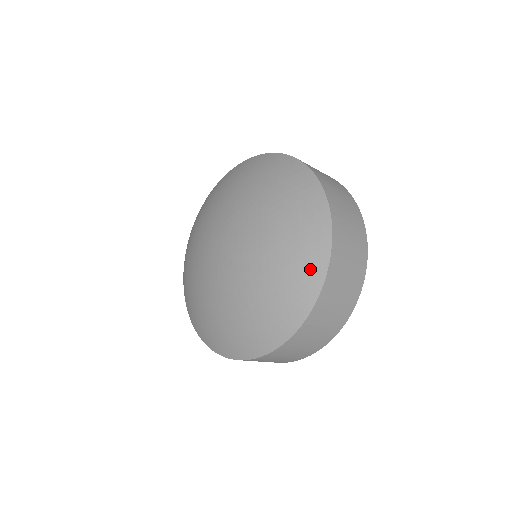
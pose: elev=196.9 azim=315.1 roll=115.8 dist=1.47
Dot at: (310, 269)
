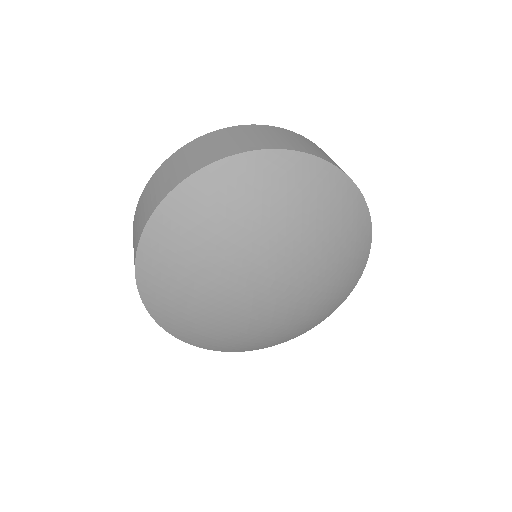
Dot at: (279, 342)
